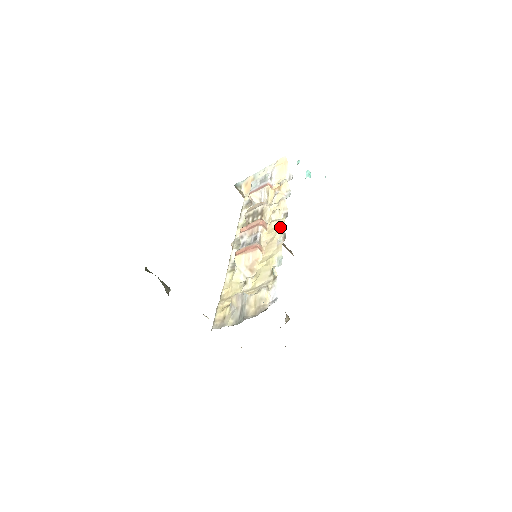
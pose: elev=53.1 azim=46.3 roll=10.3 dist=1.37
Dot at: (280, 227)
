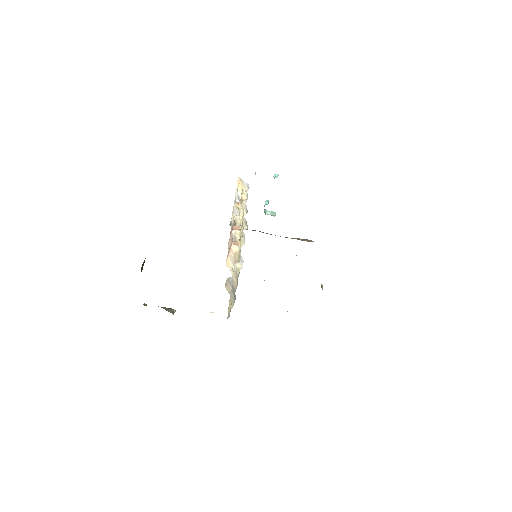
Dot at: (243, 220)
